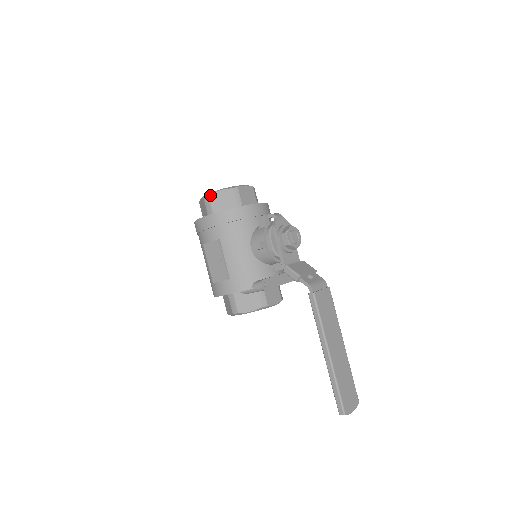
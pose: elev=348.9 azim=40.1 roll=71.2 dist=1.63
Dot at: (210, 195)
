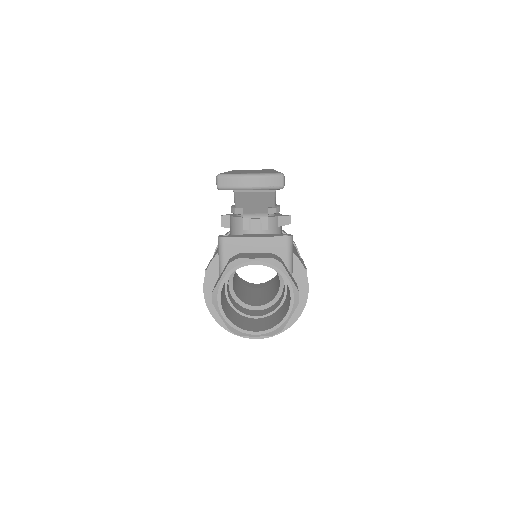
Dot at: occluded
